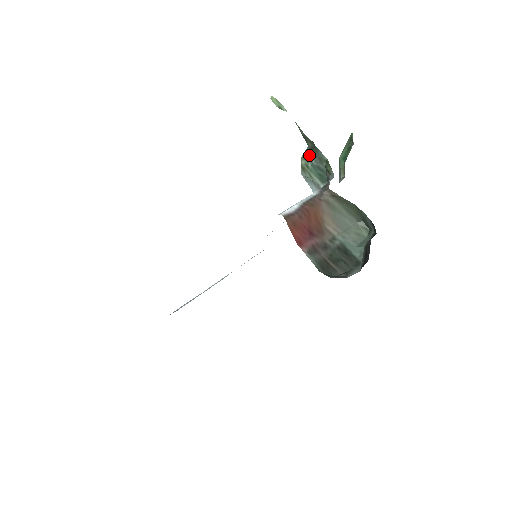
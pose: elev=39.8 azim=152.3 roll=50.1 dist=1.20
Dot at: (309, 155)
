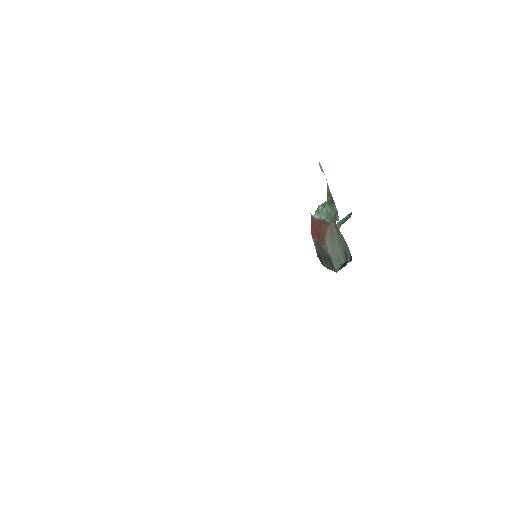
Dot at: (327, 204)
